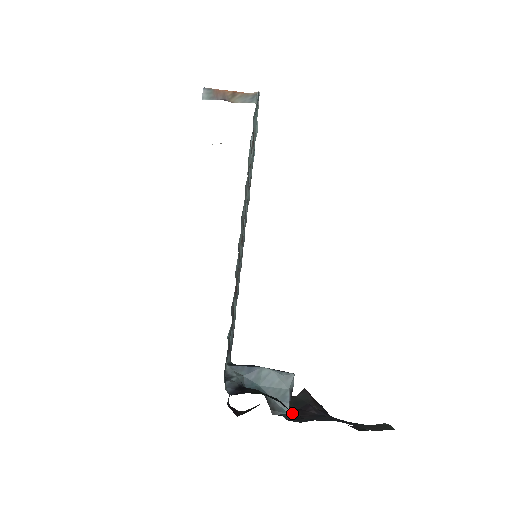
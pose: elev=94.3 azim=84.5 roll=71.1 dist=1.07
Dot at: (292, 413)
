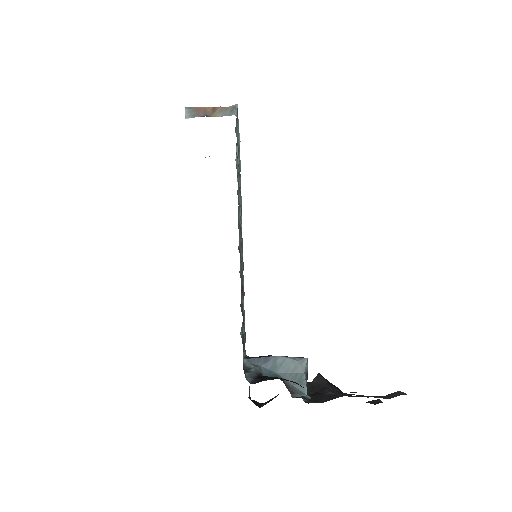
Dot at: occluded
